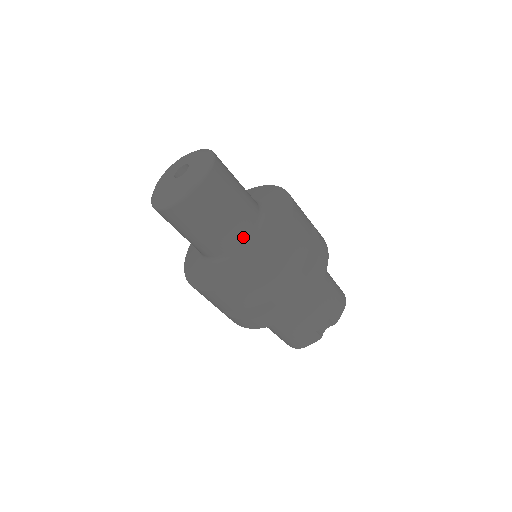
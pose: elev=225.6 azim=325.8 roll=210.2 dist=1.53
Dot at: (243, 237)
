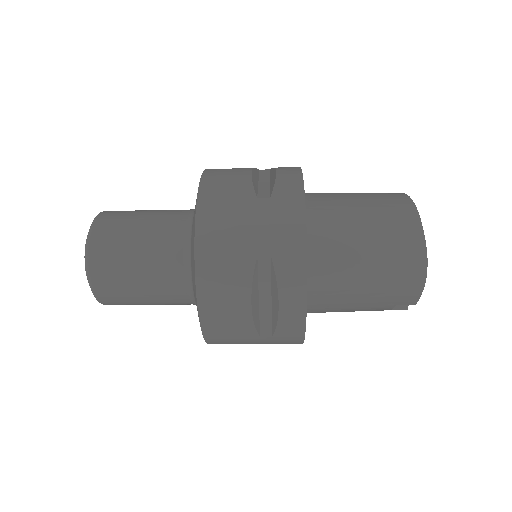
Dot at: (188, 302)
